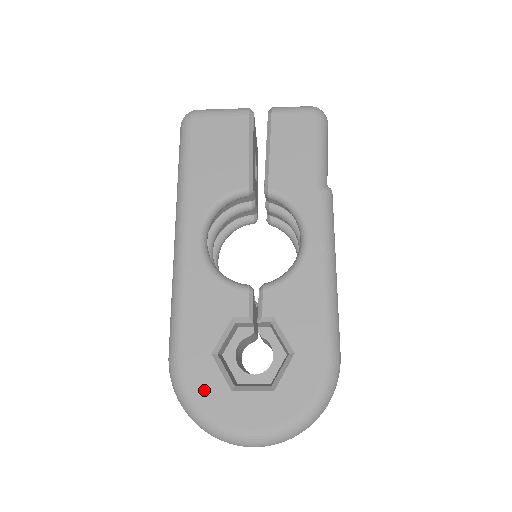
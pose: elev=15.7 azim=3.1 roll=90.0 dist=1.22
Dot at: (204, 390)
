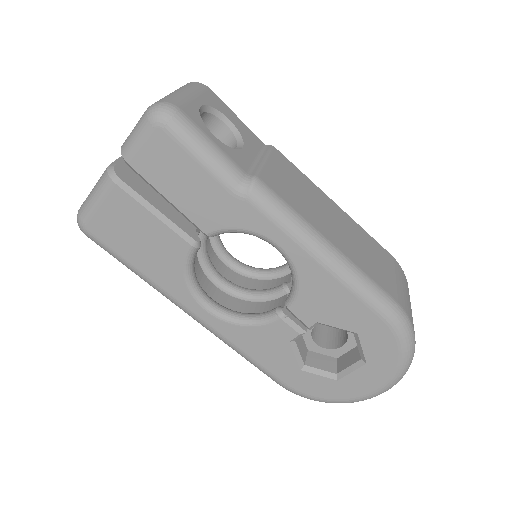
Dot at: (319, 391)
